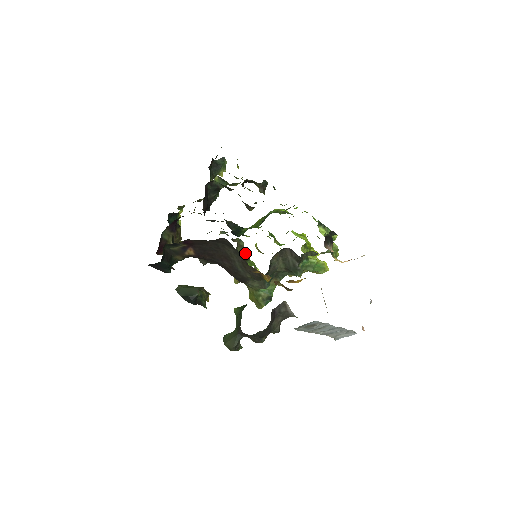
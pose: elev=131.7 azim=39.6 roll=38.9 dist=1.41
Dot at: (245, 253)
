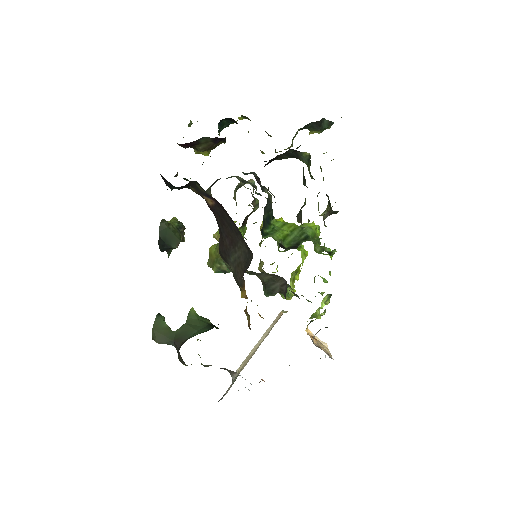
Dot at: (249, 215)
